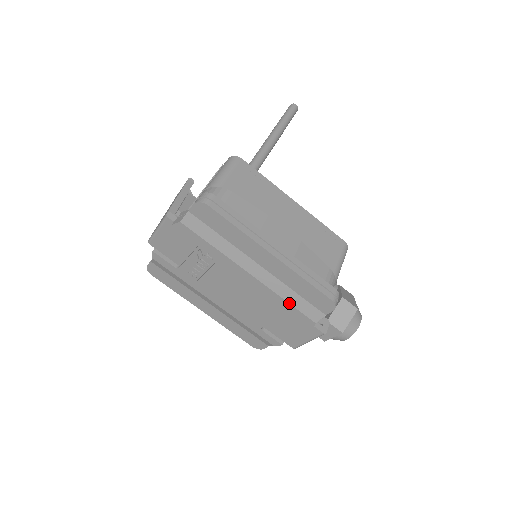
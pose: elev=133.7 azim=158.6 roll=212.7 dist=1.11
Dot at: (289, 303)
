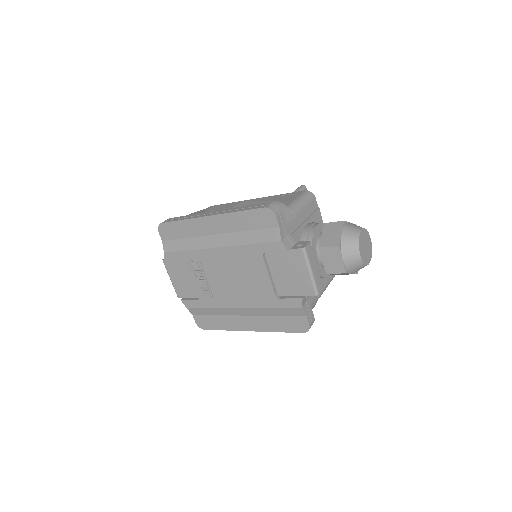
Dot at: (253, 244)
